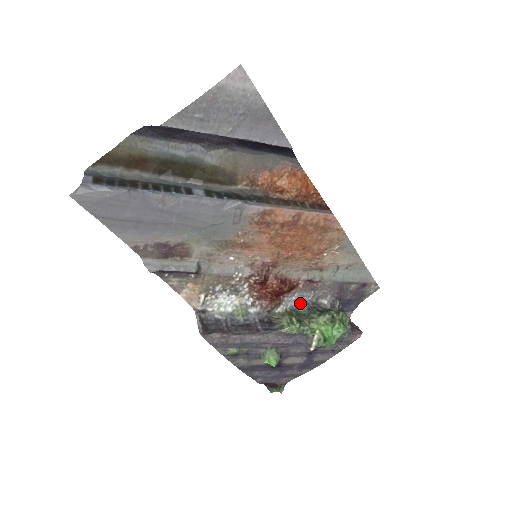
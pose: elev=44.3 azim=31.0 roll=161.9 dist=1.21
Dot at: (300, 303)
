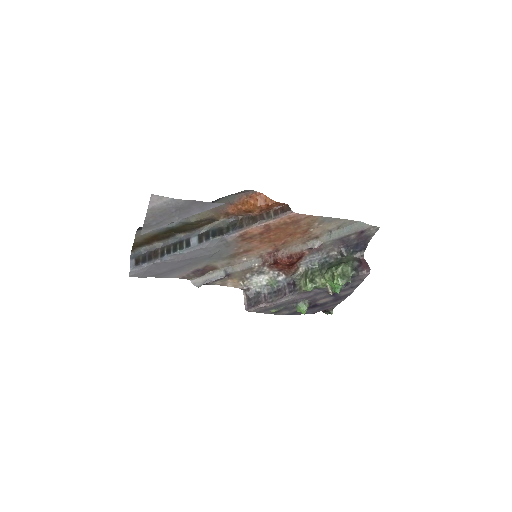
Dot at: (314, 262)
